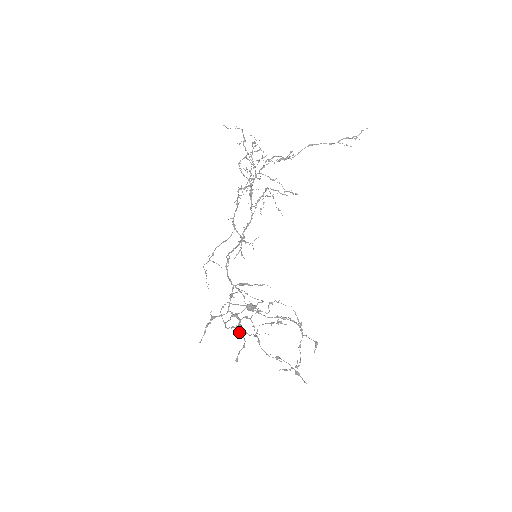
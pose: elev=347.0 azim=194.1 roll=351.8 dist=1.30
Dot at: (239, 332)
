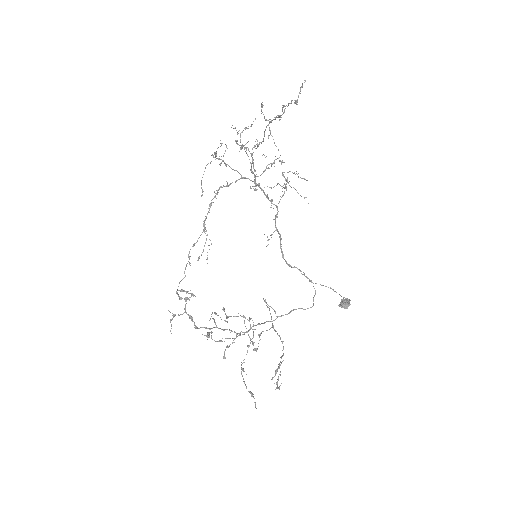
Dot at: occluded
